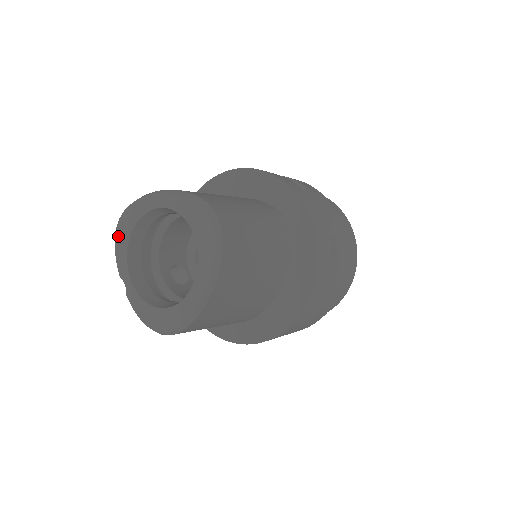
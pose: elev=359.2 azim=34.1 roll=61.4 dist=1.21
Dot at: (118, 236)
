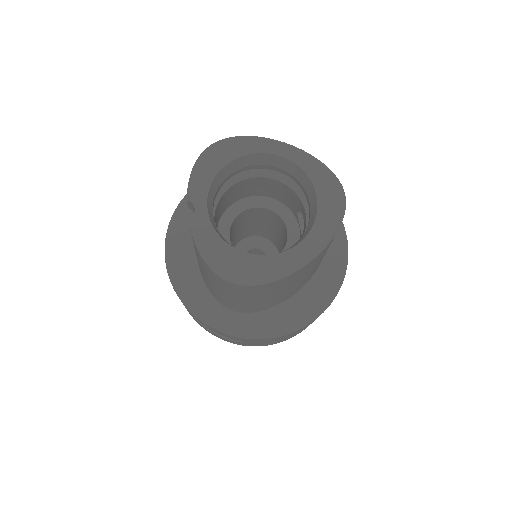
Dot at: (205, 158)
